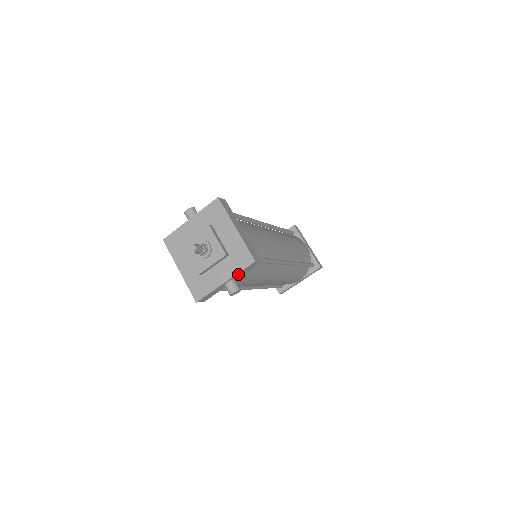
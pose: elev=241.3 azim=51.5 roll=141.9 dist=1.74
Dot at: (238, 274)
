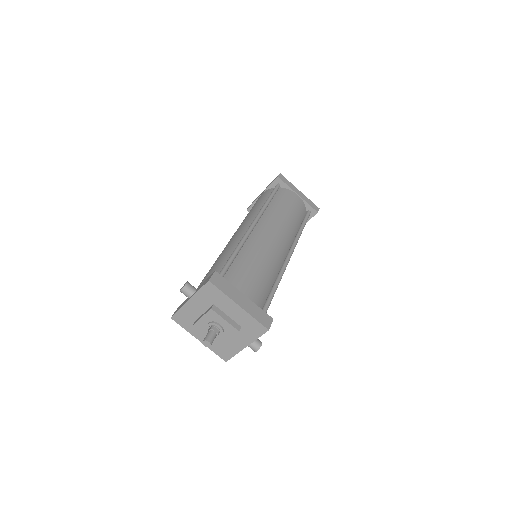
Dot at: (256, 338)
